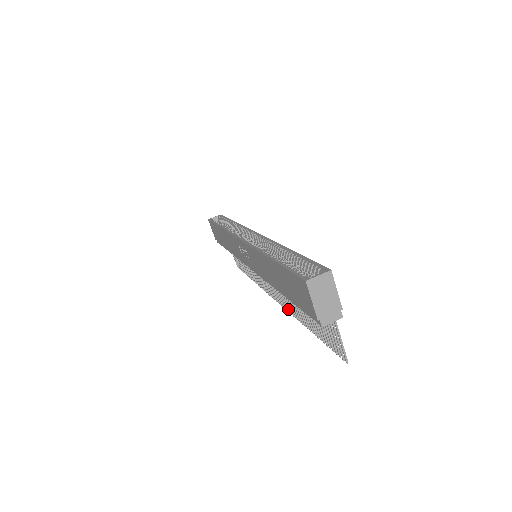
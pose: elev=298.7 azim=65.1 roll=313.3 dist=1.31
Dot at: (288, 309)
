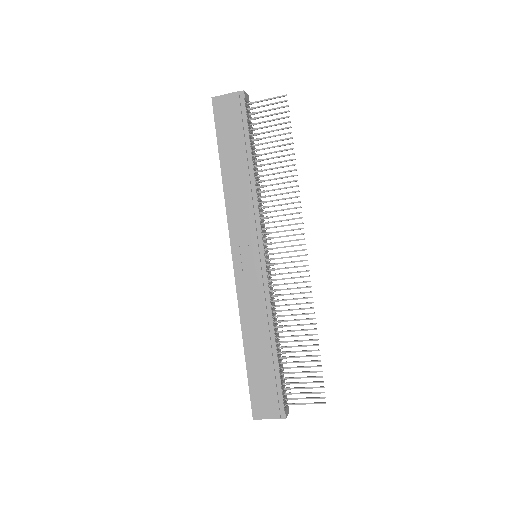
Dot at: (296, 207)
